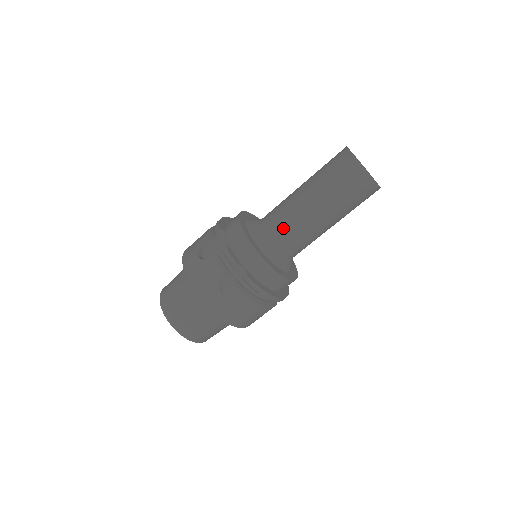
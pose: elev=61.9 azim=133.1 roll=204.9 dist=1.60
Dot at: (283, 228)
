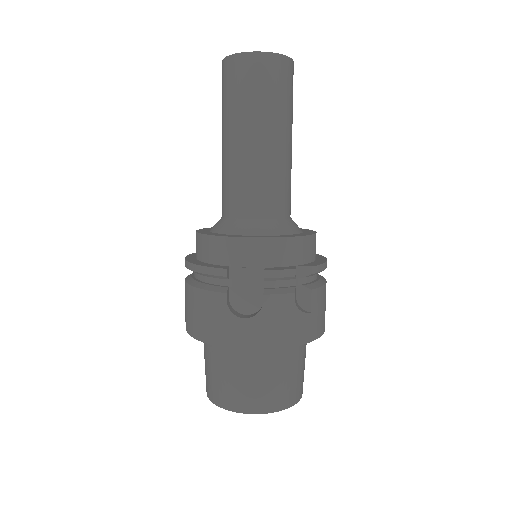
Dot at: (273, 193)
